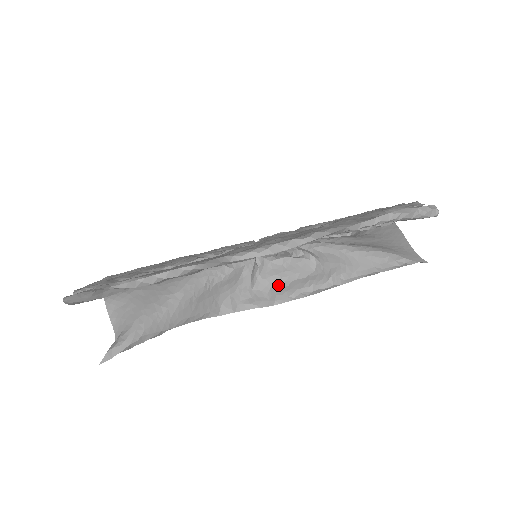
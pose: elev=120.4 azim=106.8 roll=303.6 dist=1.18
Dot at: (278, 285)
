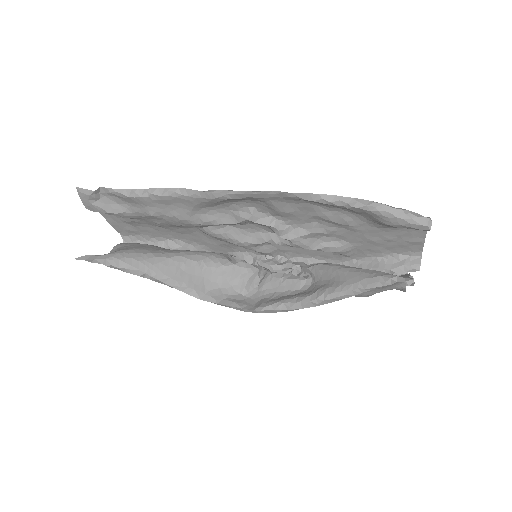
Dot at: (269, 297)
